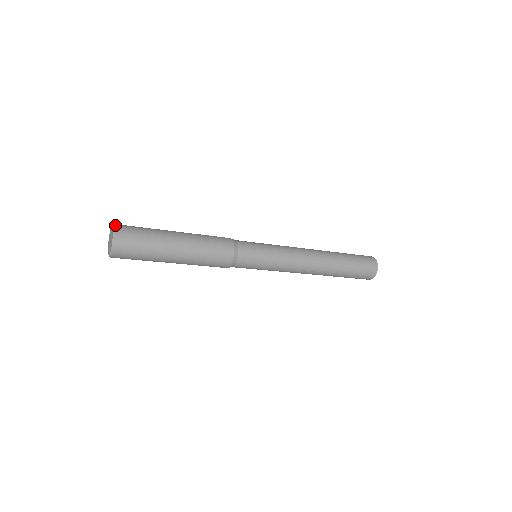
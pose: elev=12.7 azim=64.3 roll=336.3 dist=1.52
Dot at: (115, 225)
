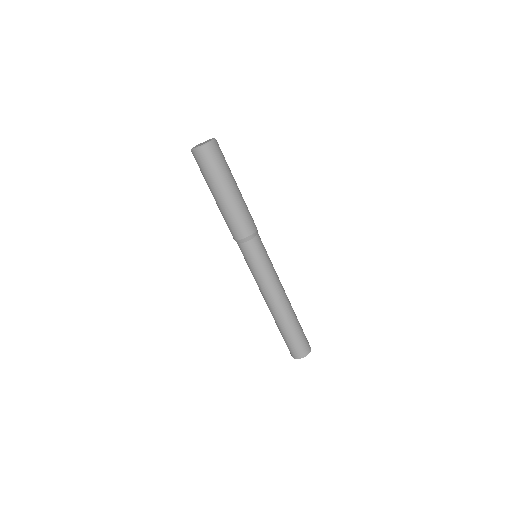
Dot at: occluded
